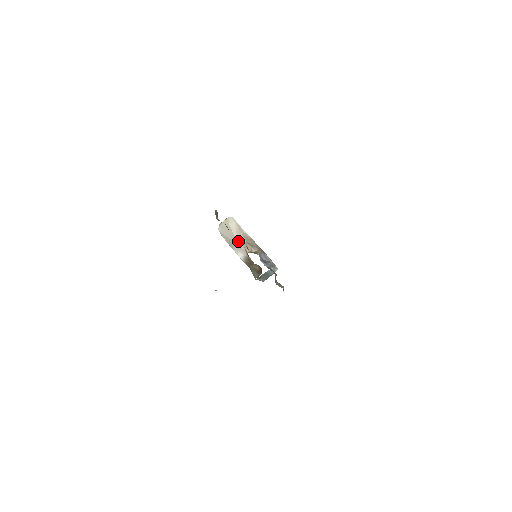
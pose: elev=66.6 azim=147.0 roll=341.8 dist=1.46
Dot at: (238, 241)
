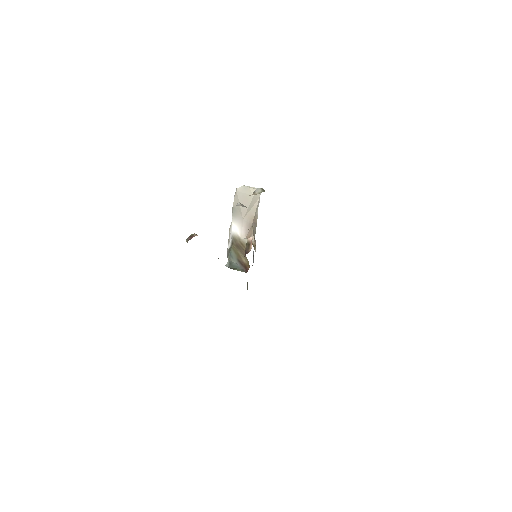
Dot at: (246, 217)
